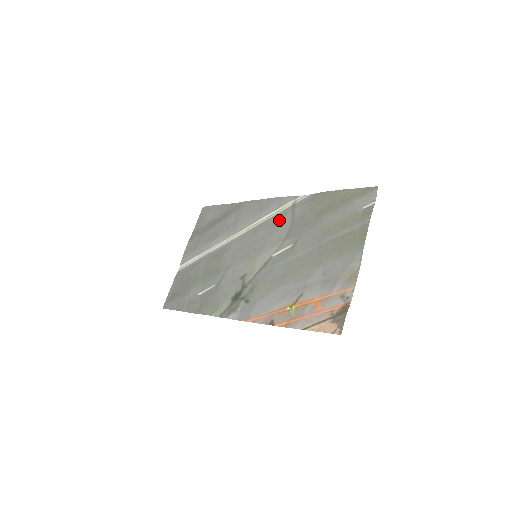
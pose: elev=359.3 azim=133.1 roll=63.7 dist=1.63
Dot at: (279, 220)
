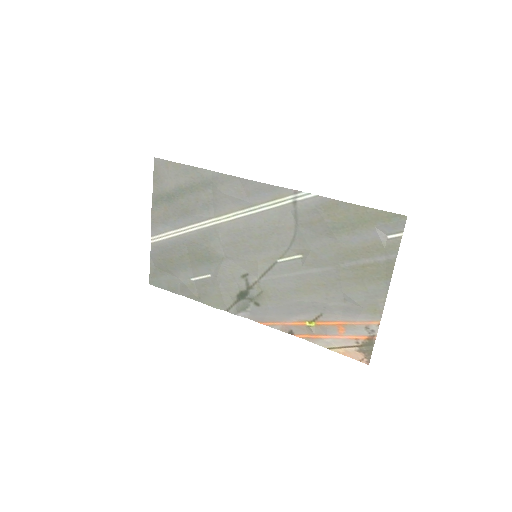
Dot at: (278, 219)
